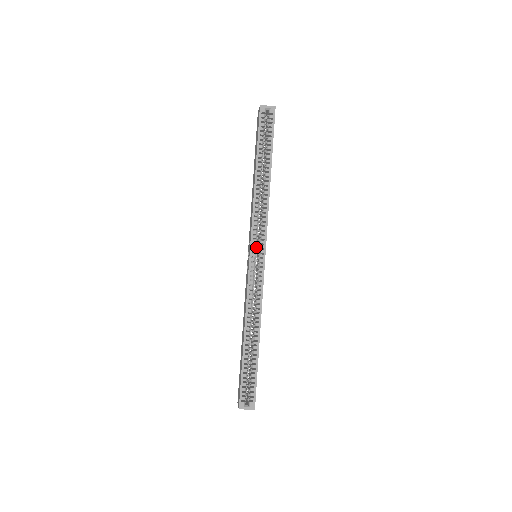
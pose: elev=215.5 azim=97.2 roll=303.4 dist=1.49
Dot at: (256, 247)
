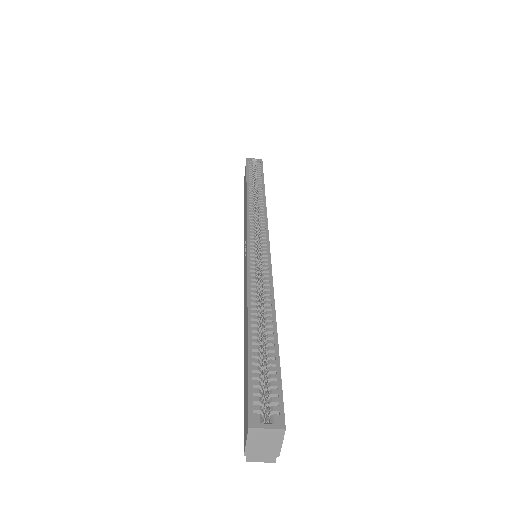
Dot at: occluded
